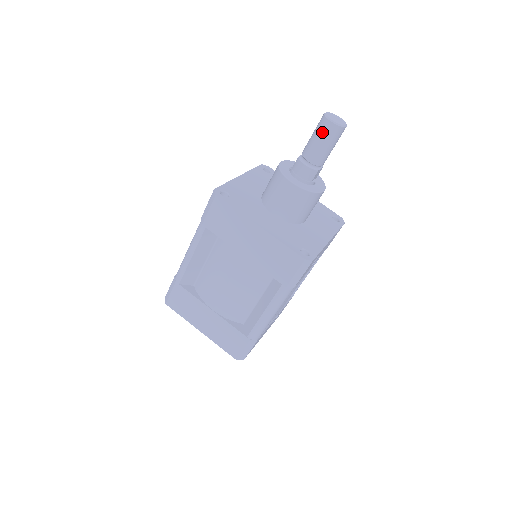
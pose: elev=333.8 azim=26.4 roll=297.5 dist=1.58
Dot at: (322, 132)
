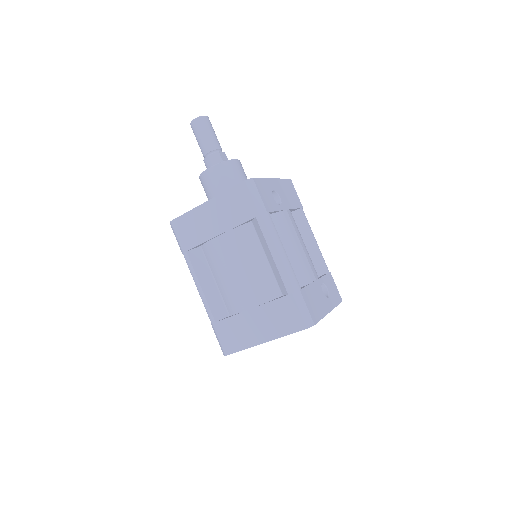
Dot at: (196, 131)
